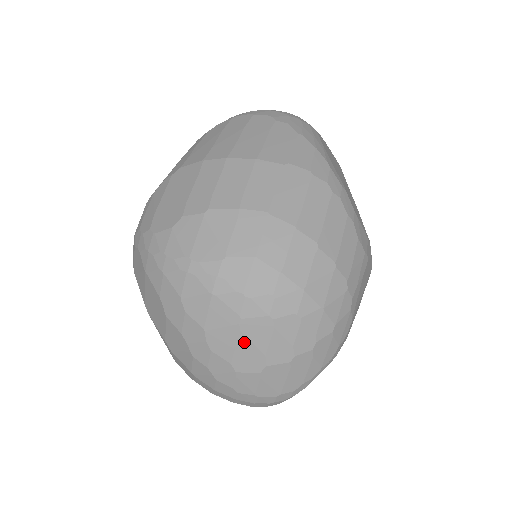
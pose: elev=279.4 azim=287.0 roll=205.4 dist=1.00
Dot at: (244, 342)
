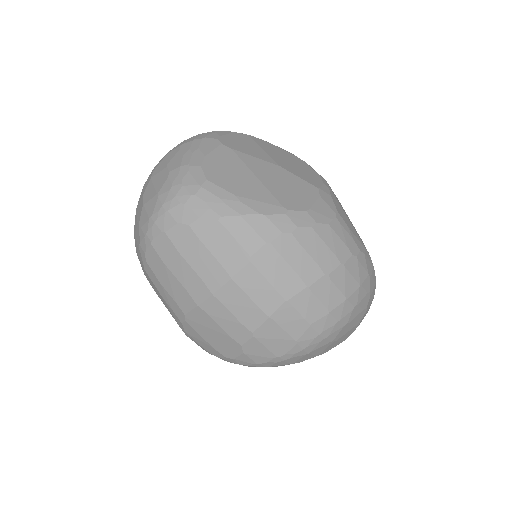
Dot at: (341, 338)
